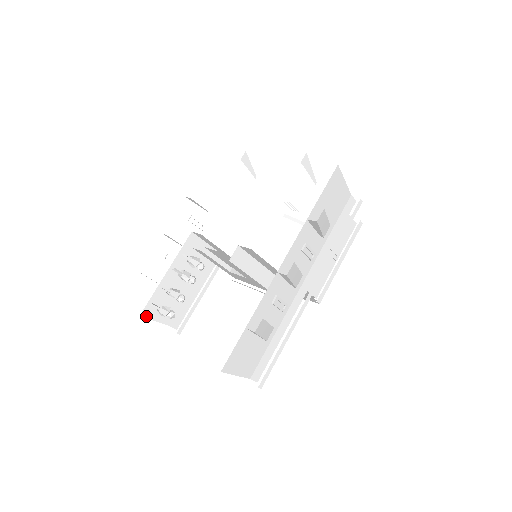
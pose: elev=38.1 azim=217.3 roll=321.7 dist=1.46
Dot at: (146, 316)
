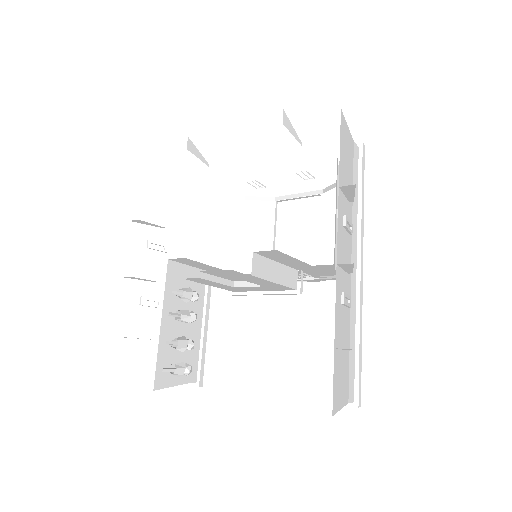
Dot at: (160, 387)
